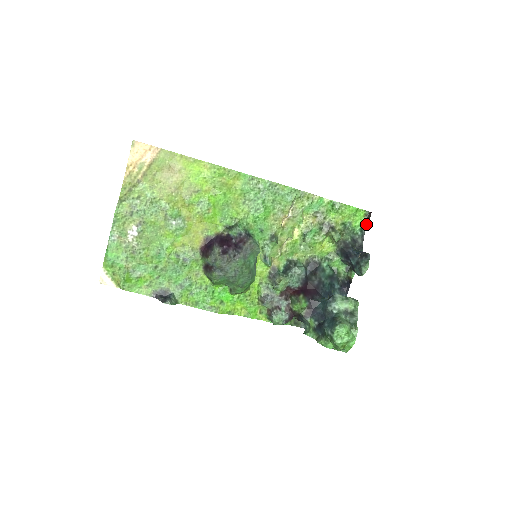
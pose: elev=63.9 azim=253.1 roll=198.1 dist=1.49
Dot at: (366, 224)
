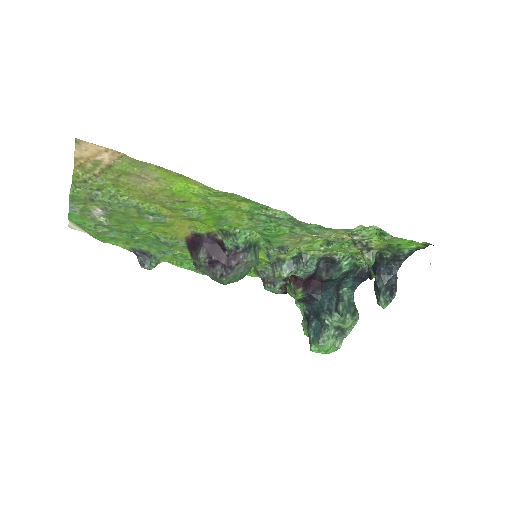
Dot at: (421, 248)
